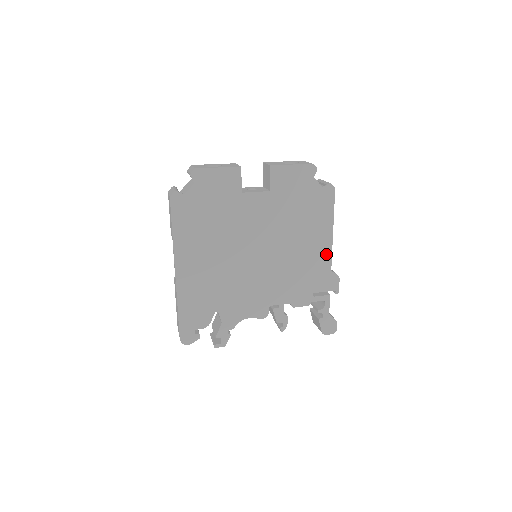
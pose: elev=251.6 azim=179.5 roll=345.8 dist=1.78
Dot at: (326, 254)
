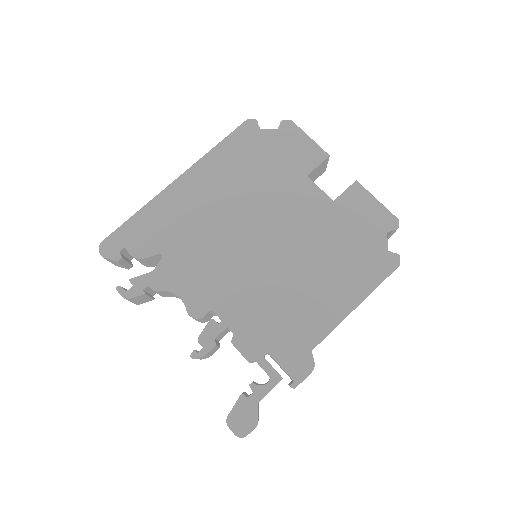
Dot at: (325, 324)
